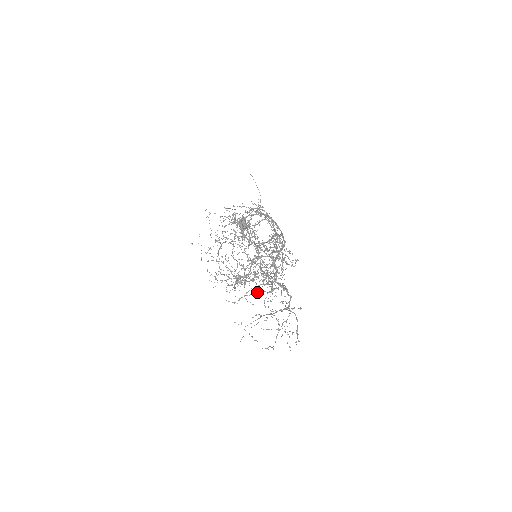
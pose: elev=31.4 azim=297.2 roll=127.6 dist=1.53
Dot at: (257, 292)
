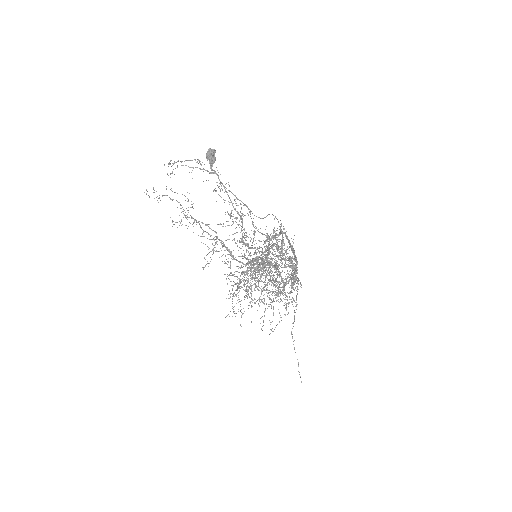
Dot at: occluded
